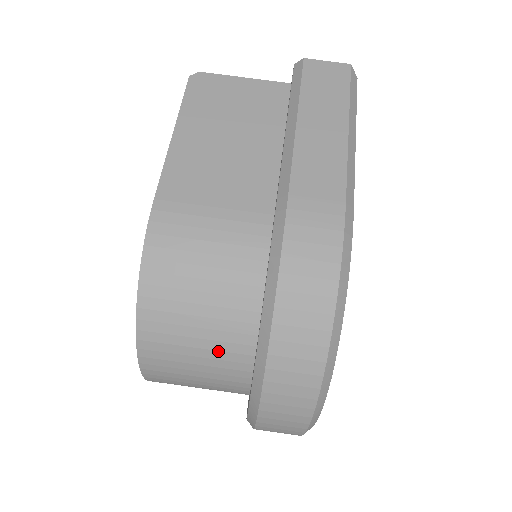
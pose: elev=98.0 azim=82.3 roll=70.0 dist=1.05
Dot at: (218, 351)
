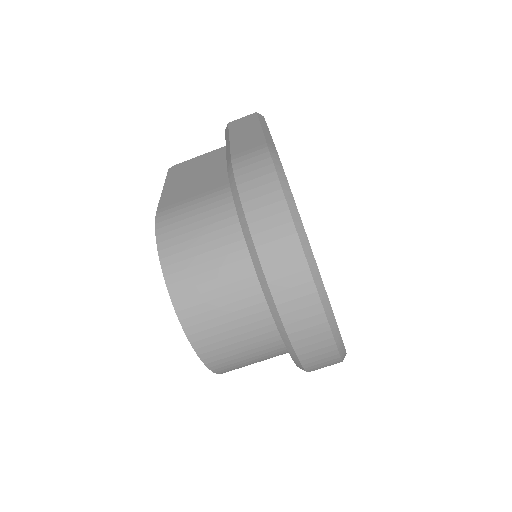
Dot at: (228, 275)
